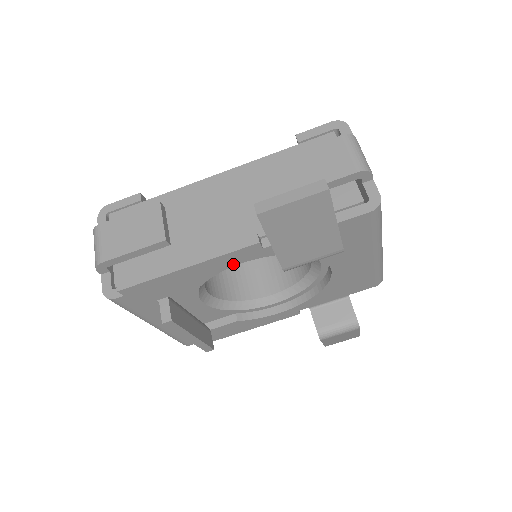
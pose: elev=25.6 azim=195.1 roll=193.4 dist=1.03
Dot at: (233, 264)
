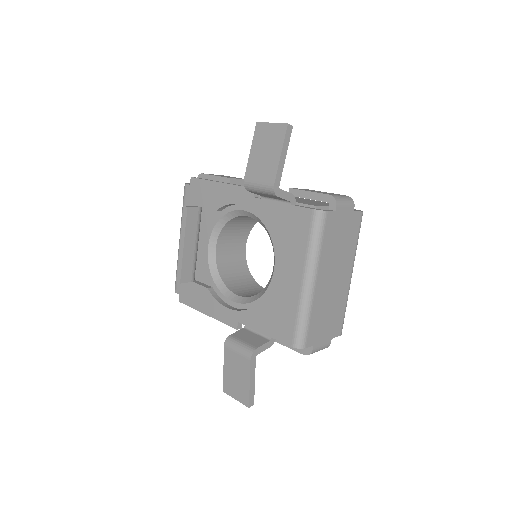
Dot at: (237, 201)
